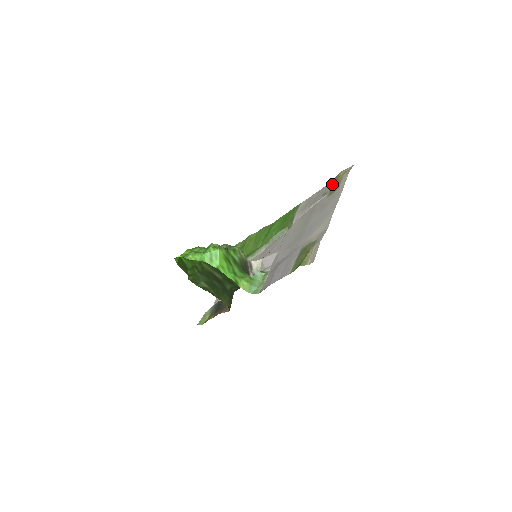
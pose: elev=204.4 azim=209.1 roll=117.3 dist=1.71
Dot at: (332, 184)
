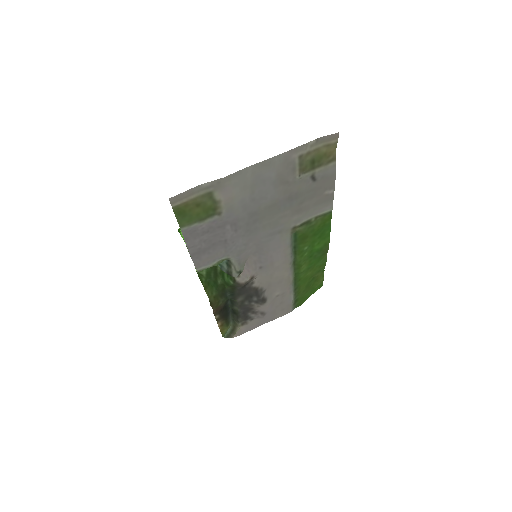
Dot at: (322, 165)
